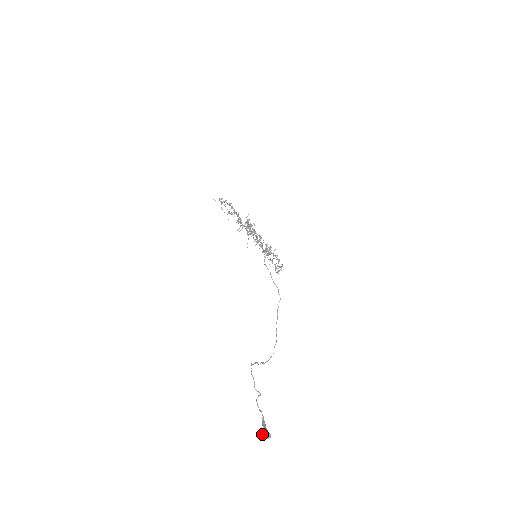
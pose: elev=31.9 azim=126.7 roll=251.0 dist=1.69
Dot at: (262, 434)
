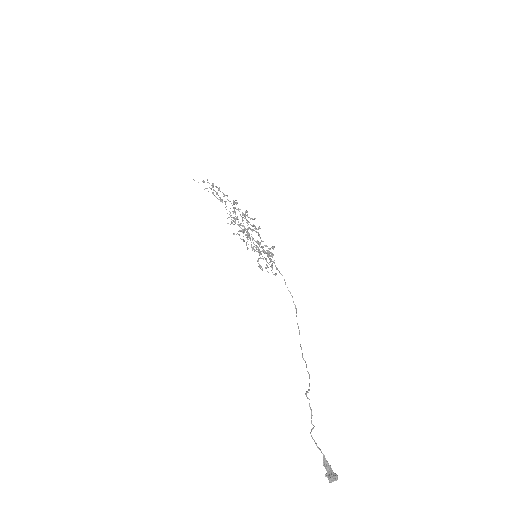
Dot at: (327, 477)
